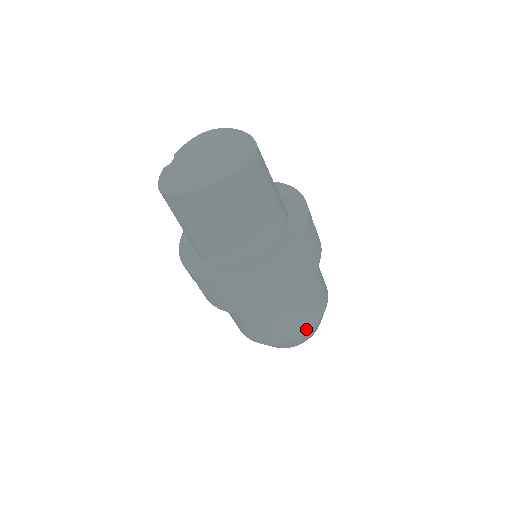
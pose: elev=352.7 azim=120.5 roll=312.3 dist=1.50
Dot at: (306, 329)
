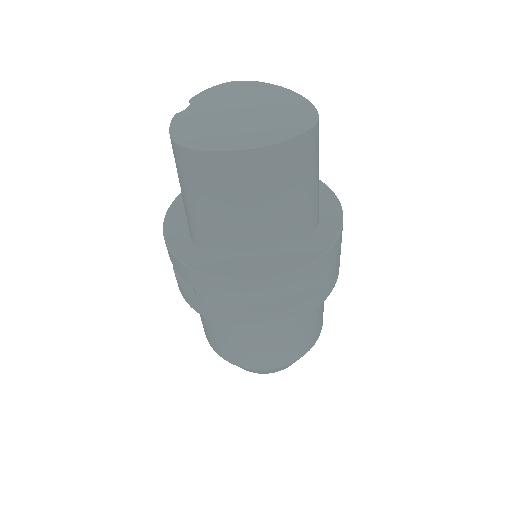
Dot at: (299, 355)
